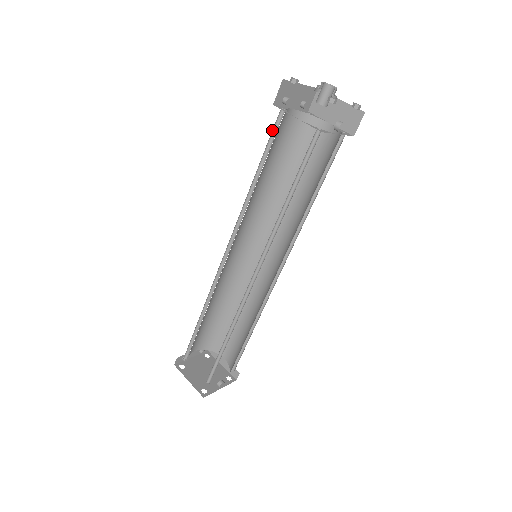
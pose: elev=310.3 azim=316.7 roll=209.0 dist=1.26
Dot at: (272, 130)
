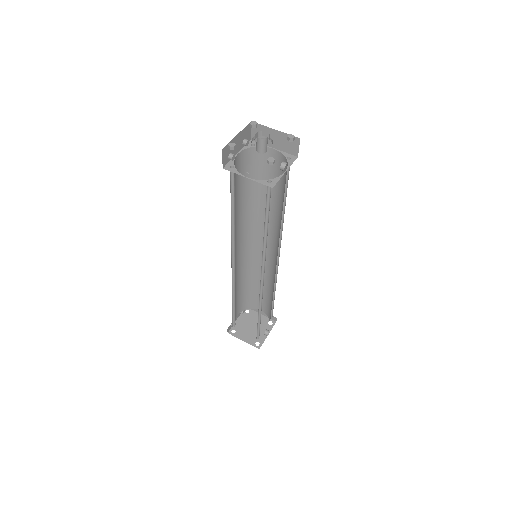
Dot at: (230, 182)
